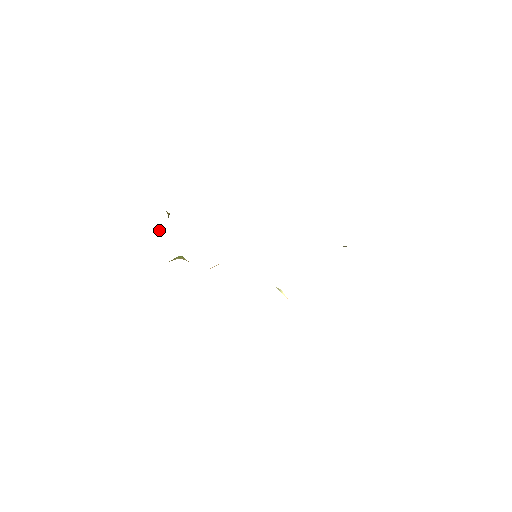
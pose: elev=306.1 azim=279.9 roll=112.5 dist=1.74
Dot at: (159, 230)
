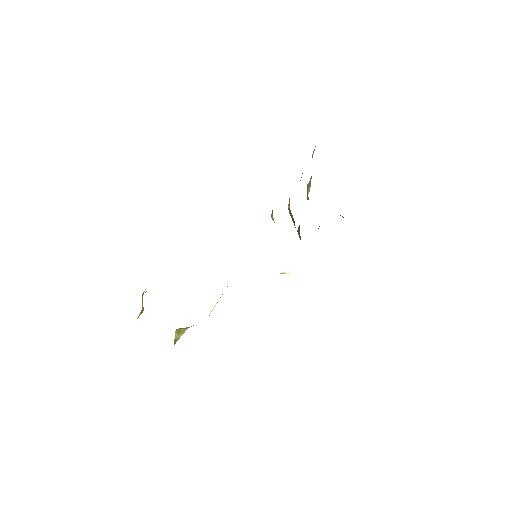
Dot at: occluded
